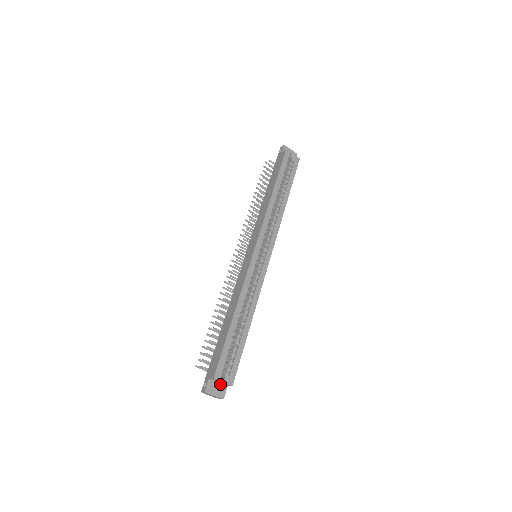
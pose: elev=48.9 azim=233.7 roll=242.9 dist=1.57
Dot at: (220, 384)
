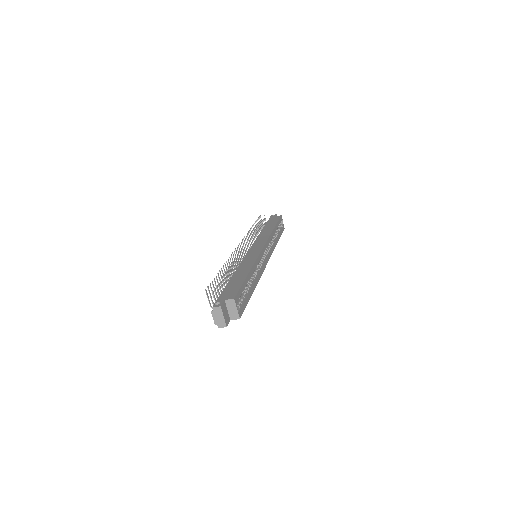
Dot at: (228, 313)
